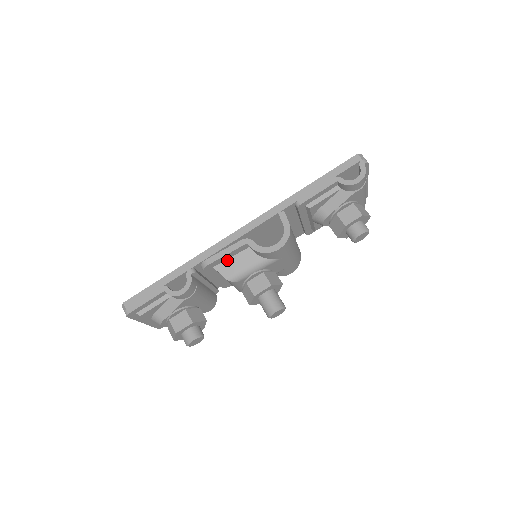
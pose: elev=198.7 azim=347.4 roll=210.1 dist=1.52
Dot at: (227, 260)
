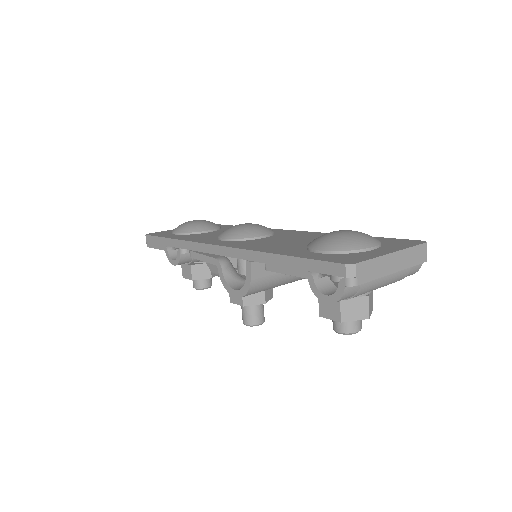
Dot at: occluded
